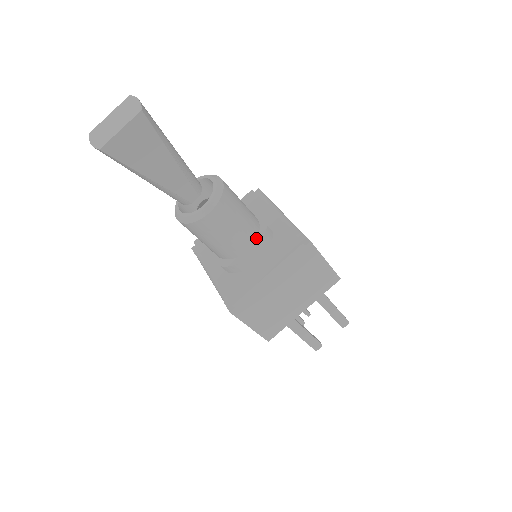
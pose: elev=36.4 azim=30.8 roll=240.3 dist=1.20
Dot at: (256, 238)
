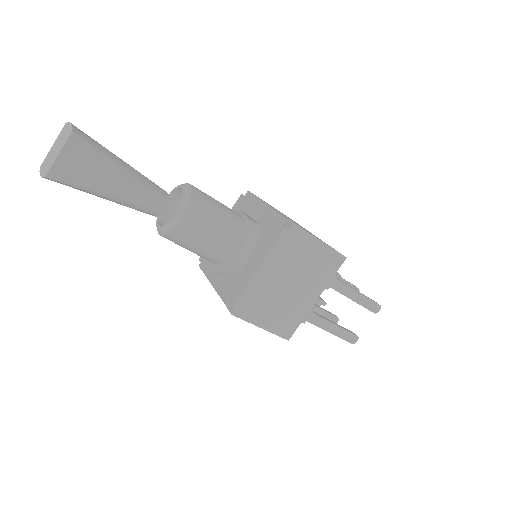
Dot at: (242, 235)
